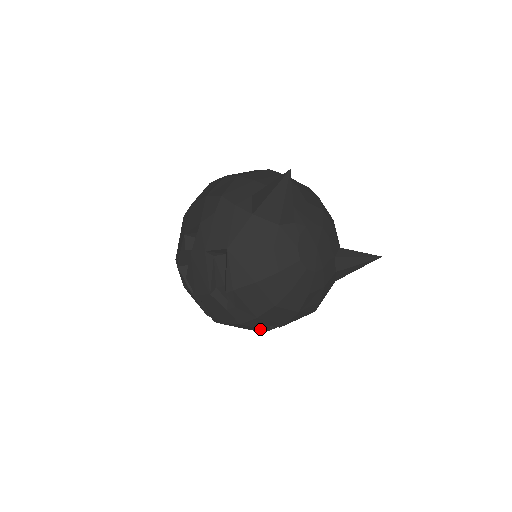
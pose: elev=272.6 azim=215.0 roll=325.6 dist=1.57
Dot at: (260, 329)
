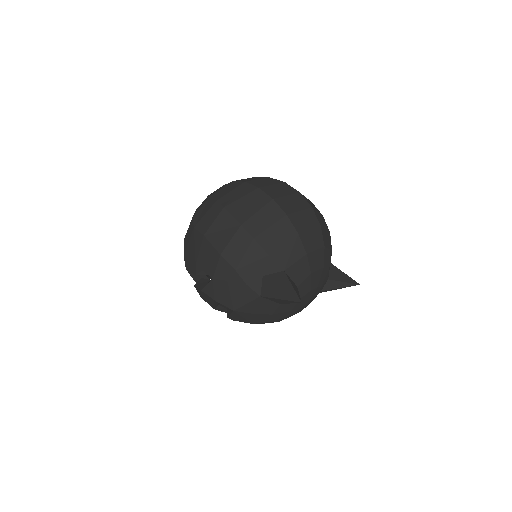
Dot at: occluded
